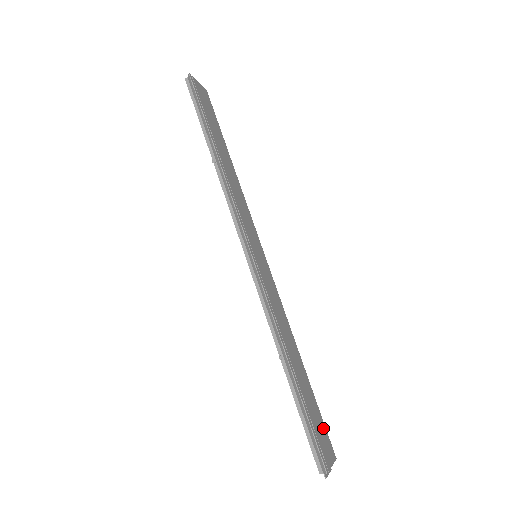
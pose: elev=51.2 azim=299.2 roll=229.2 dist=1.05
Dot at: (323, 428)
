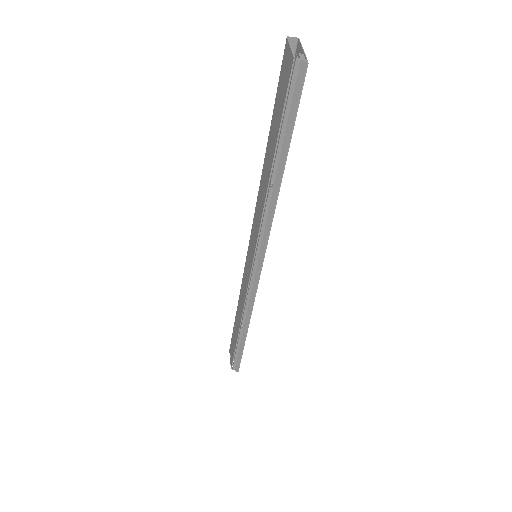
Dot at: occluded
